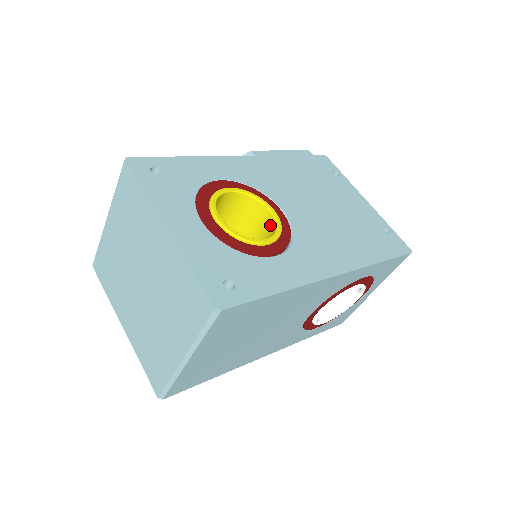
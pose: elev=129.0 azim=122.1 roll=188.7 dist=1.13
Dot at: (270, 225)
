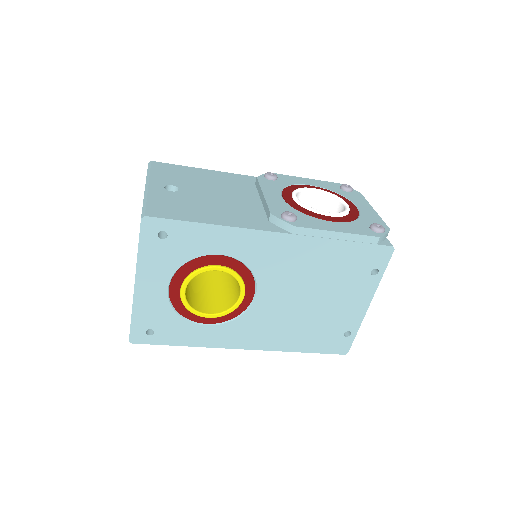
Dot at: (236, 296)
